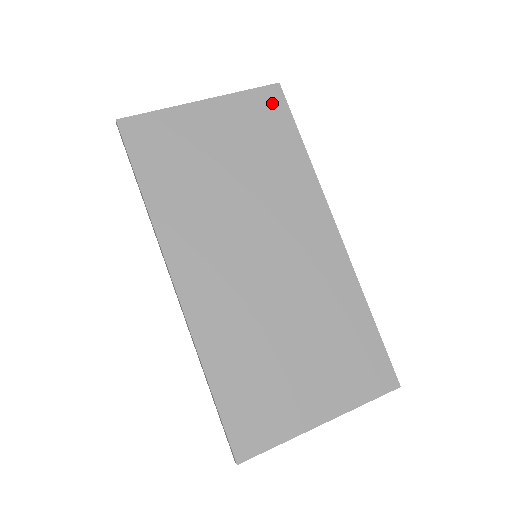
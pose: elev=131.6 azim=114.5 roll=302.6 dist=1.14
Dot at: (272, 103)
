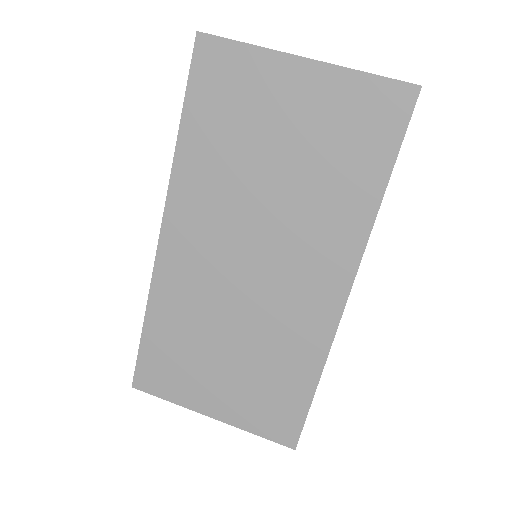
Dot at: (389, 109)
